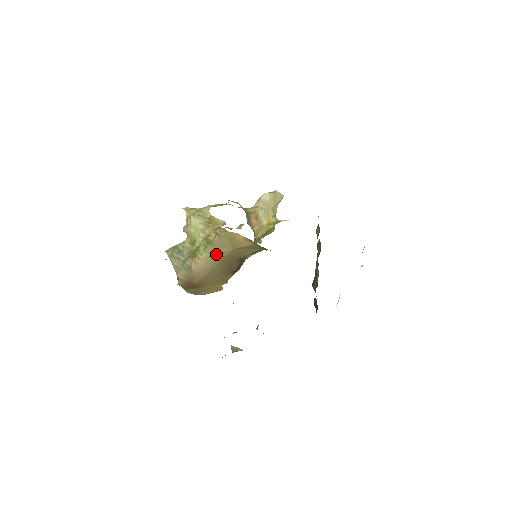
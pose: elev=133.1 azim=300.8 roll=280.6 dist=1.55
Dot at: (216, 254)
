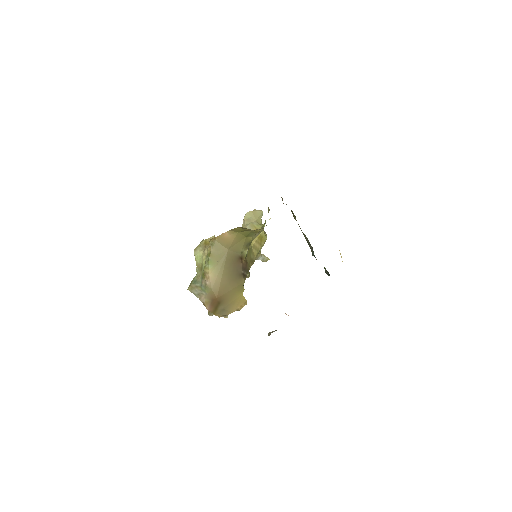
Dot at: (218, 261)
